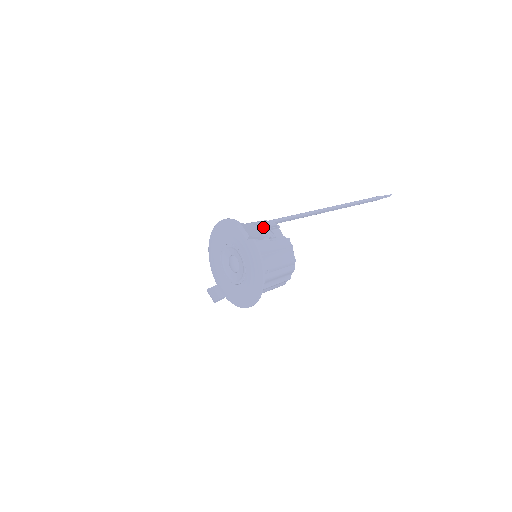
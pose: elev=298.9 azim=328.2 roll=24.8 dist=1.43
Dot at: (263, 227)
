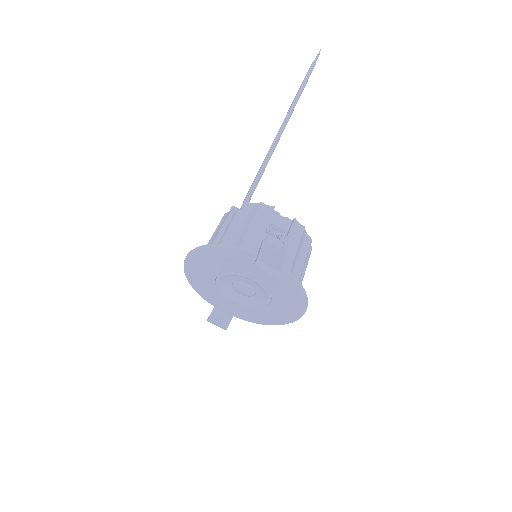
Dot at: (259, 224)
